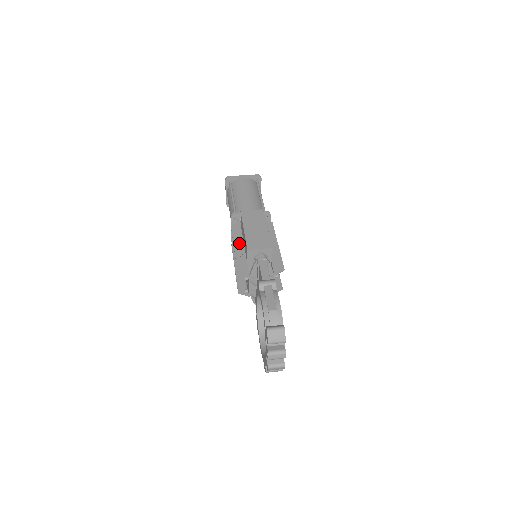
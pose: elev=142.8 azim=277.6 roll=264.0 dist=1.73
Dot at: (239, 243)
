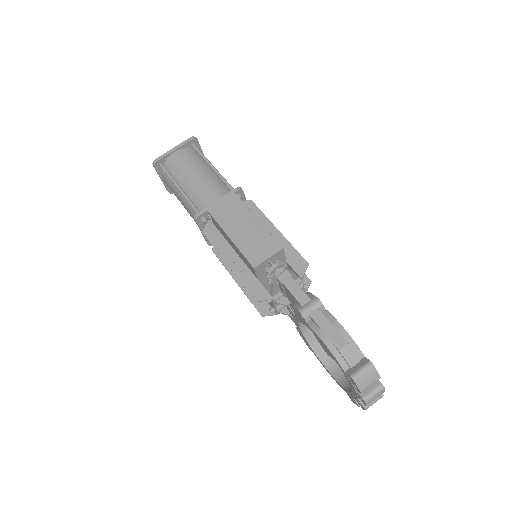
Dot at: (229, 254)
